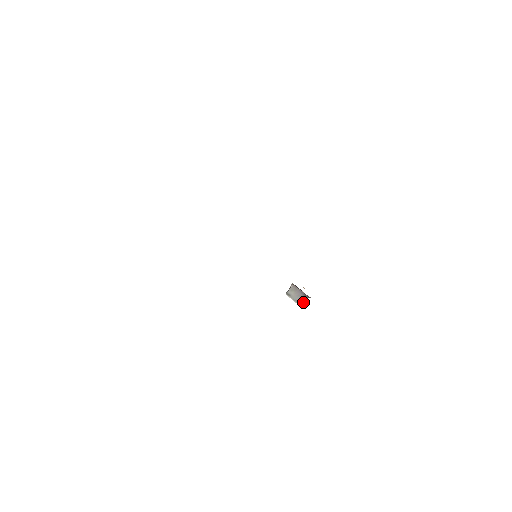
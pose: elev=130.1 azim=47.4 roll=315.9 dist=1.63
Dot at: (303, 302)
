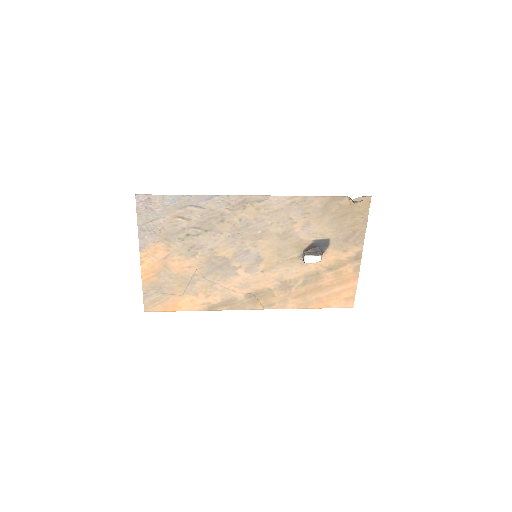
Dot at: (321, 256)
